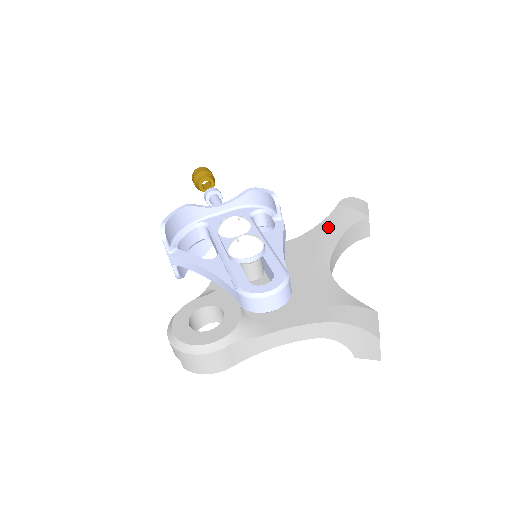
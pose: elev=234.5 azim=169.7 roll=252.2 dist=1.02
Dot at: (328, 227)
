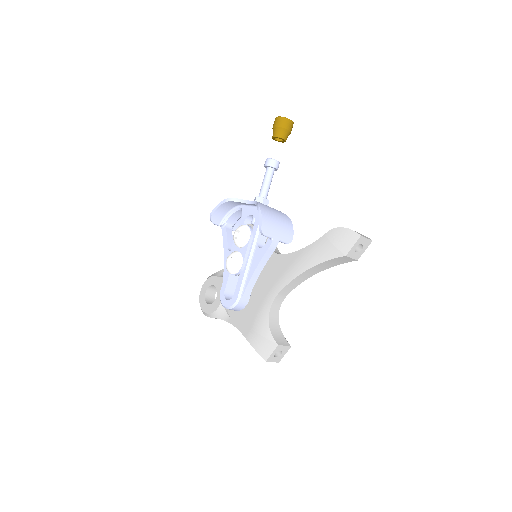
Dot at: (300, 258)
